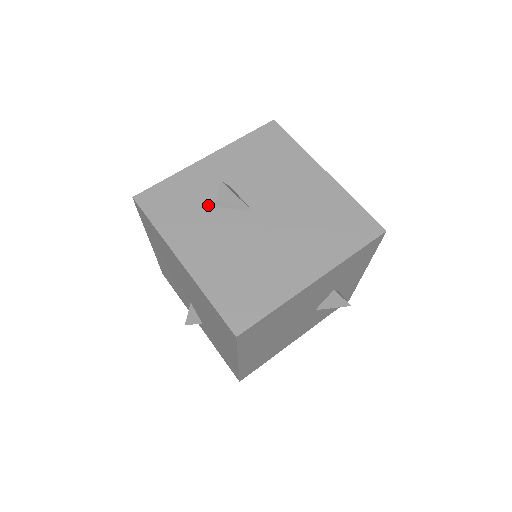
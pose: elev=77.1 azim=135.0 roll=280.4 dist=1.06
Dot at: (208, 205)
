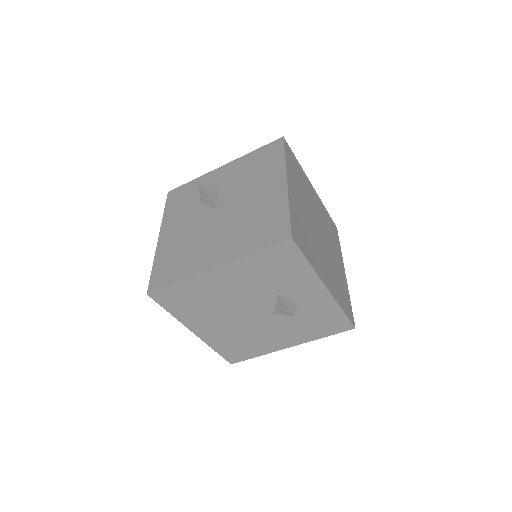
Dot at: (198, 201)
